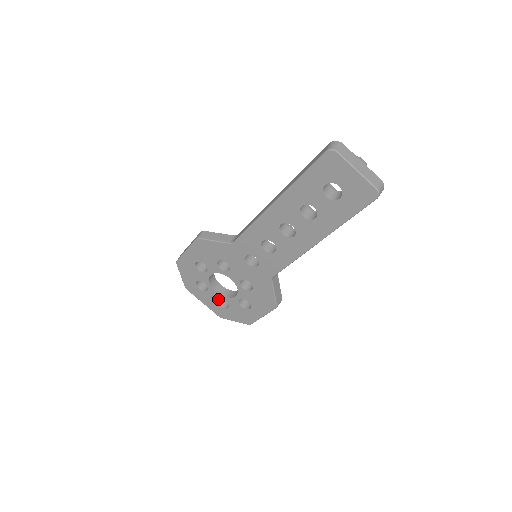
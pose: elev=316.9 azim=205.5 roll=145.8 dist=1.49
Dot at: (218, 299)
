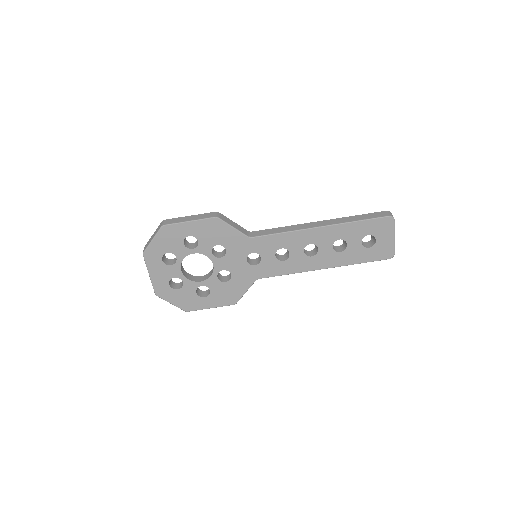
Dot at: (172, 277)
